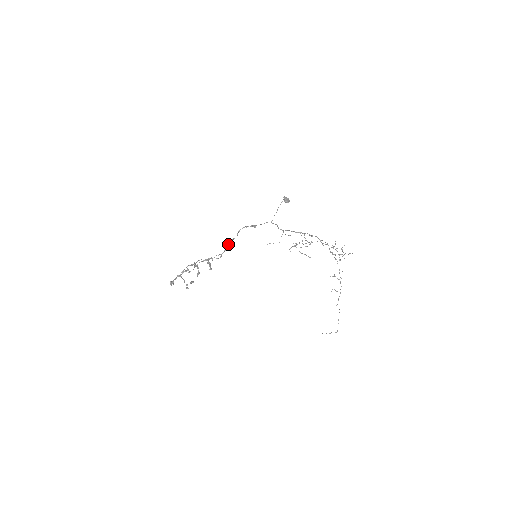
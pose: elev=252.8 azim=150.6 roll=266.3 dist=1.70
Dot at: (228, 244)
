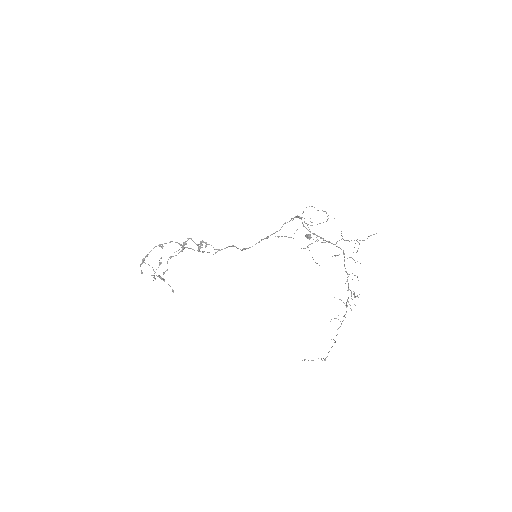
Dot at: (230, 246)
